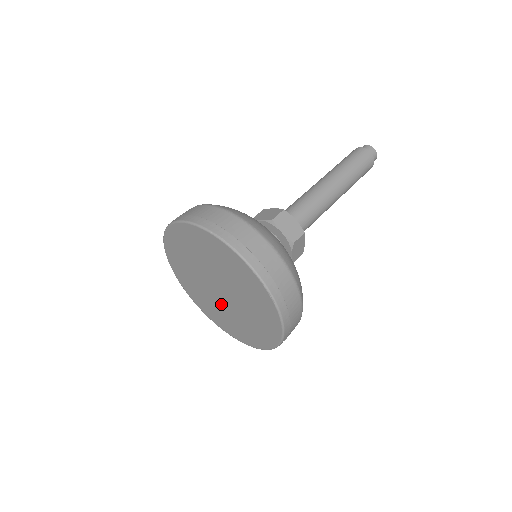
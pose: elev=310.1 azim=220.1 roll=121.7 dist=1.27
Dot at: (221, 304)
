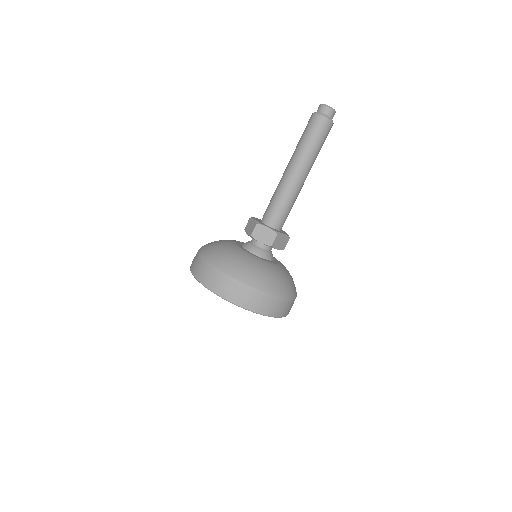
Dot at: occluded
